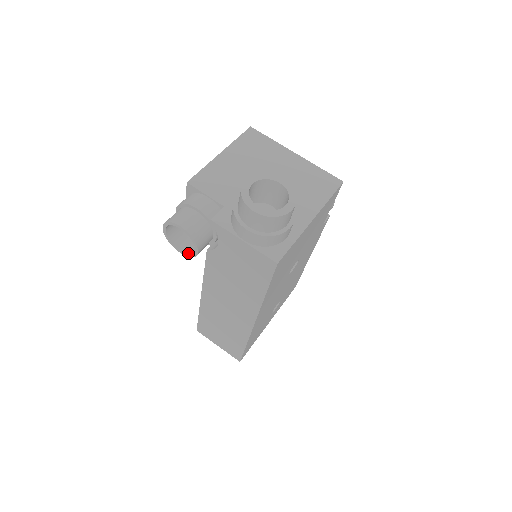
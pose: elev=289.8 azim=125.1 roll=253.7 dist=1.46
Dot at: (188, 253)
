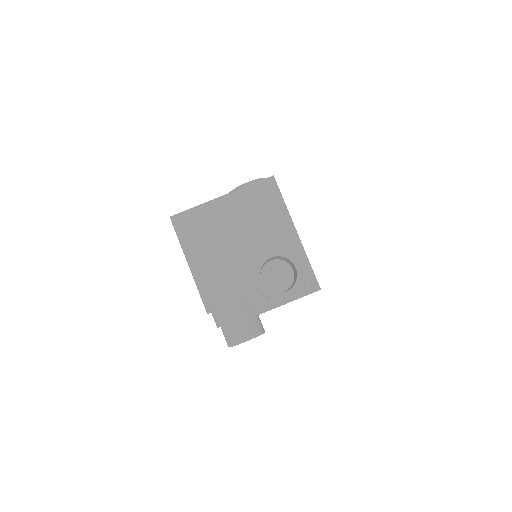
Dot at: occluded
